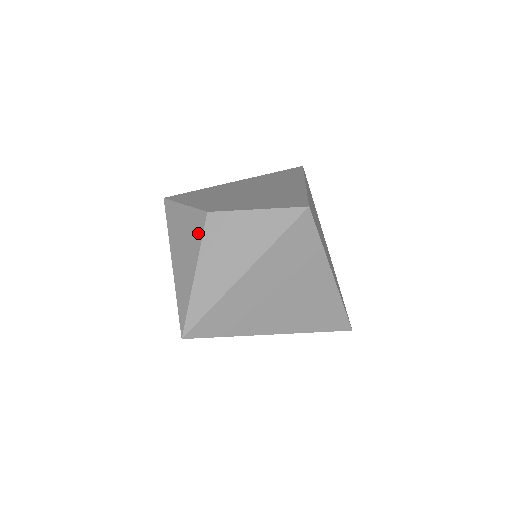
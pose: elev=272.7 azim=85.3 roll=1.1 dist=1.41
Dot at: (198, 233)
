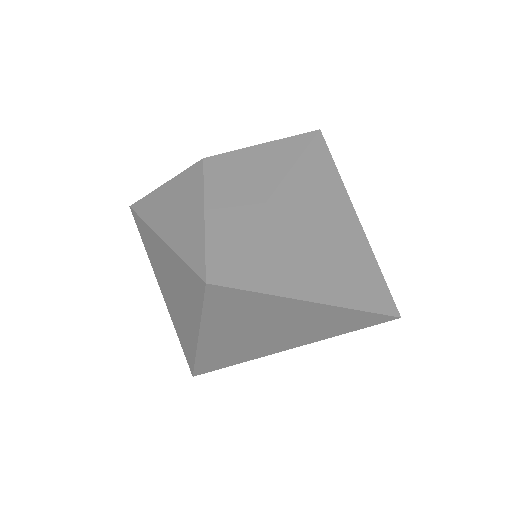
Dot at: (195, 181)
